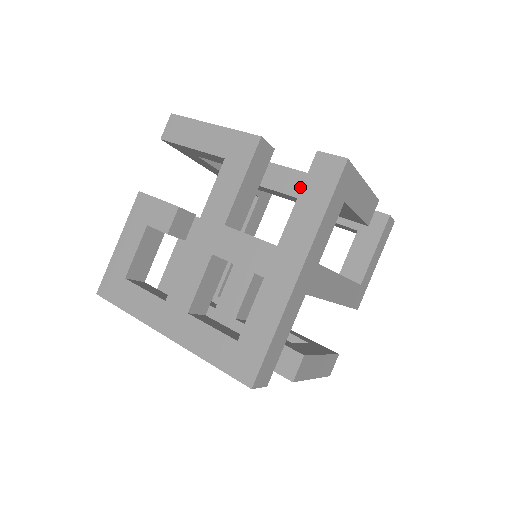
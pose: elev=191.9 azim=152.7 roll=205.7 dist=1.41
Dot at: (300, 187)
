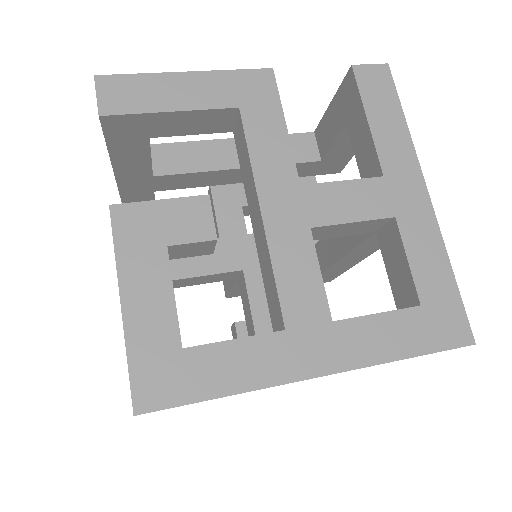
Dot at: occluded
